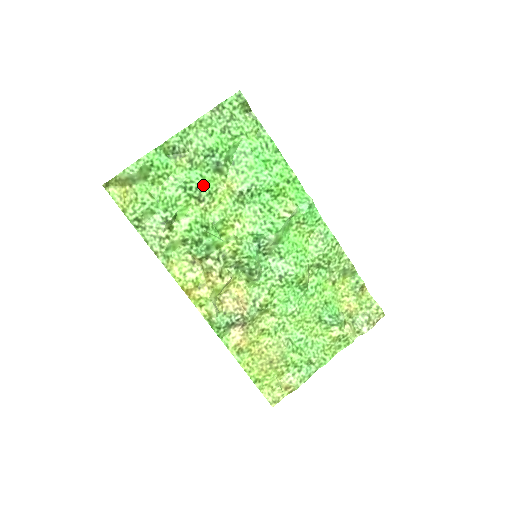
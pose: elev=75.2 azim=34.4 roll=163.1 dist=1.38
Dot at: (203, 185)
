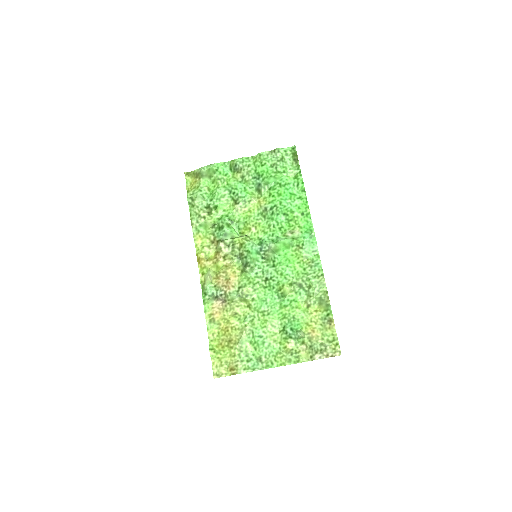
Dot at: (243, 194)
